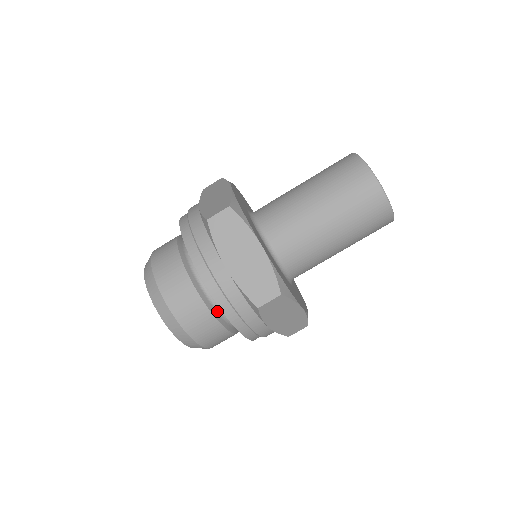
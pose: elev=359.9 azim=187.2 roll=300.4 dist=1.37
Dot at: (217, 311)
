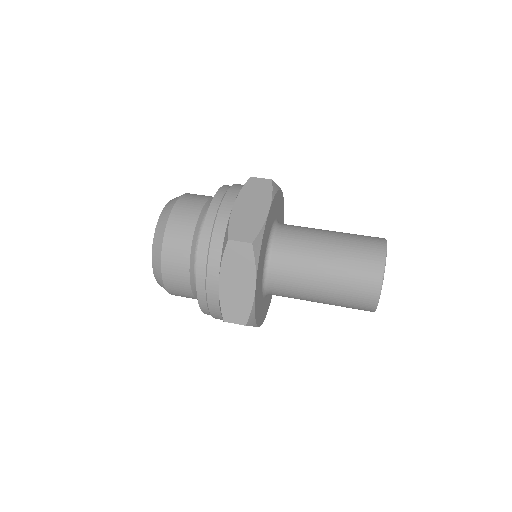
Dot at: (197, 243)
